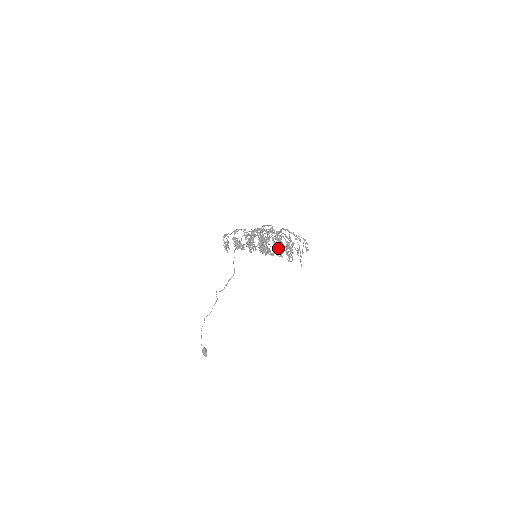
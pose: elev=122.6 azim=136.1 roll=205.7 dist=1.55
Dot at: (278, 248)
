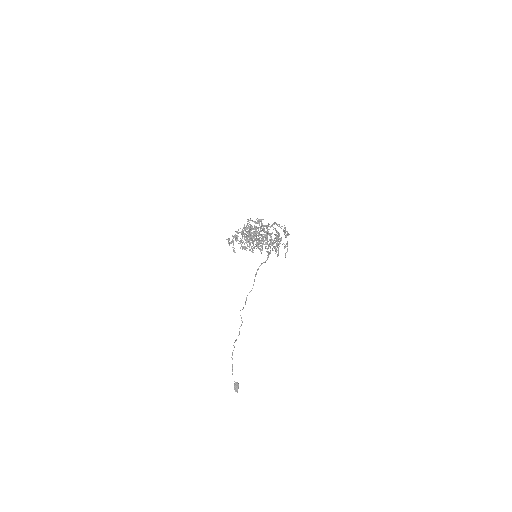
Dot at: occluded
